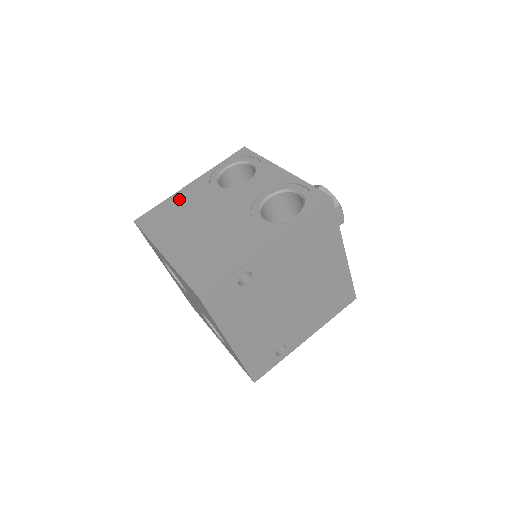
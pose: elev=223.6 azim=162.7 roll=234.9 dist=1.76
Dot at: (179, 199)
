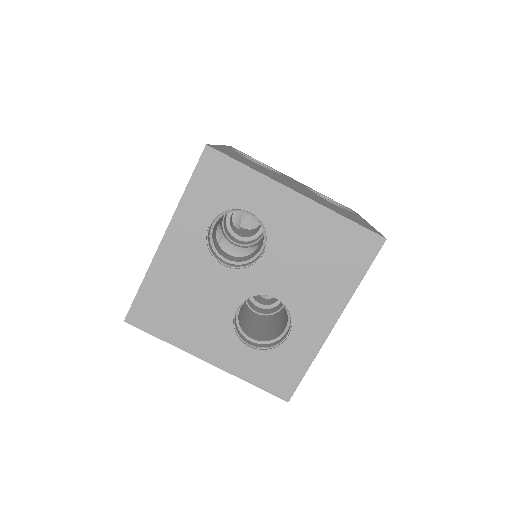
Dot at: occluded
